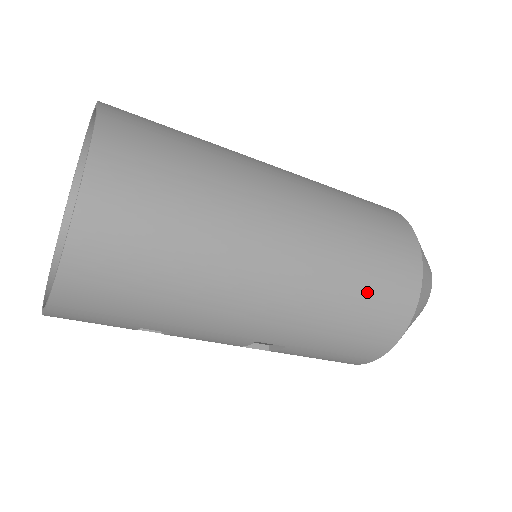
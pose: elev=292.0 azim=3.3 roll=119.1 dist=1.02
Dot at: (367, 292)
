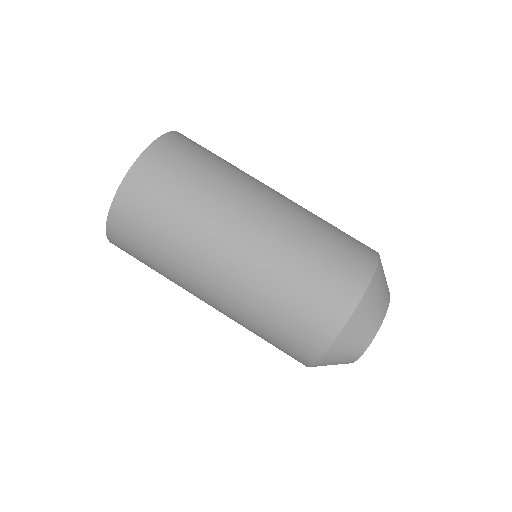
Dot at: (271, 337)
